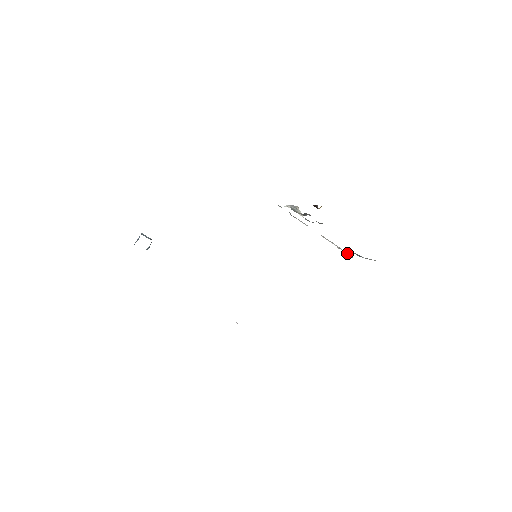
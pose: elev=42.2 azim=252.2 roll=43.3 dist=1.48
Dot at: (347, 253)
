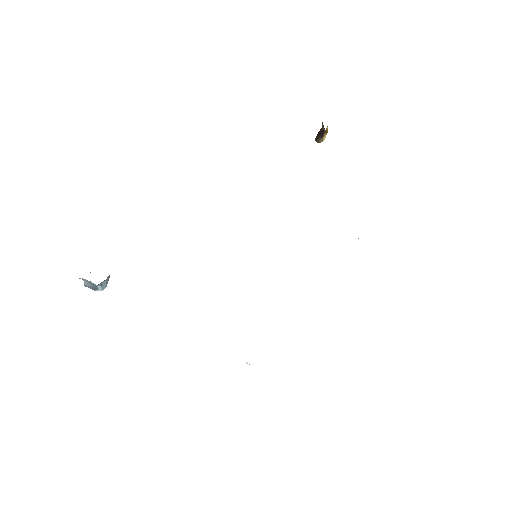
Dot at: occluded
